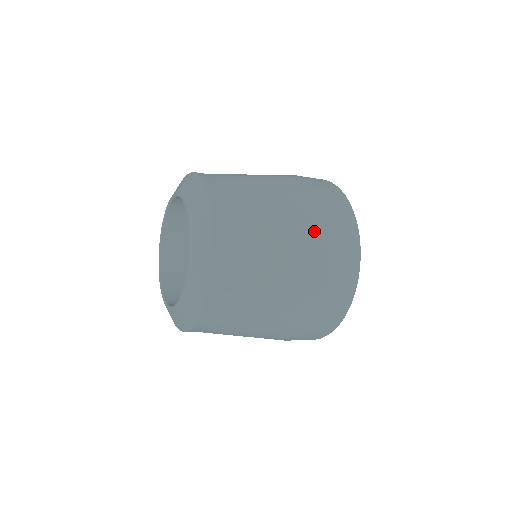
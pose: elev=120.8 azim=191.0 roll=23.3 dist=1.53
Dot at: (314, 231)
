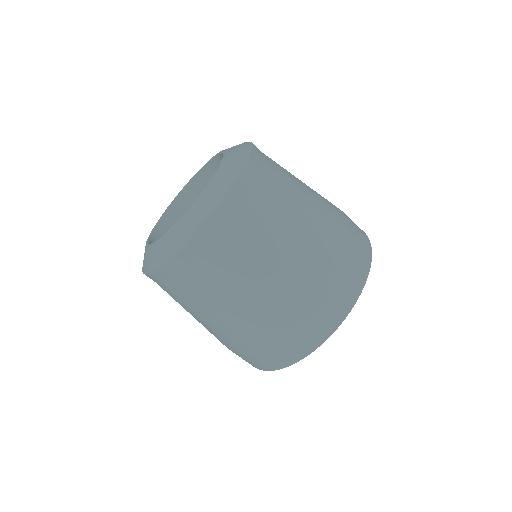
Dot at: (273, 317)
